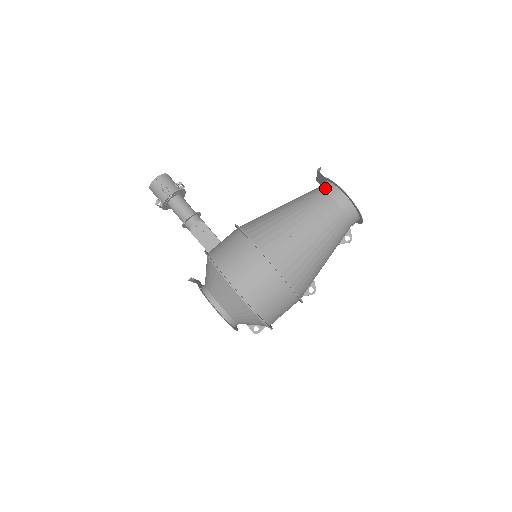
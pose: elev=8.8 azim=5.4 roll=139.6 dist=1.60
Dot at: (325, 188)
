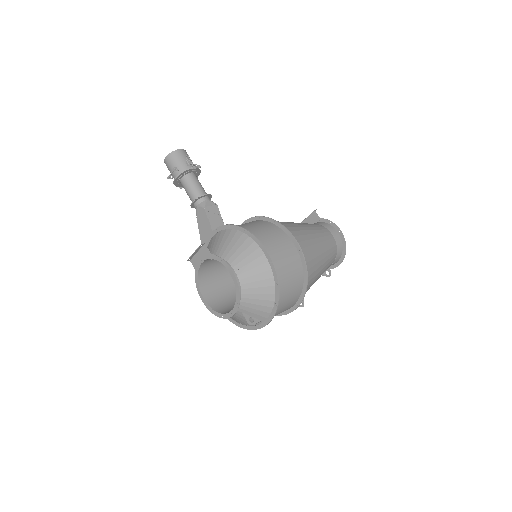
Dot at: (322, 224)
